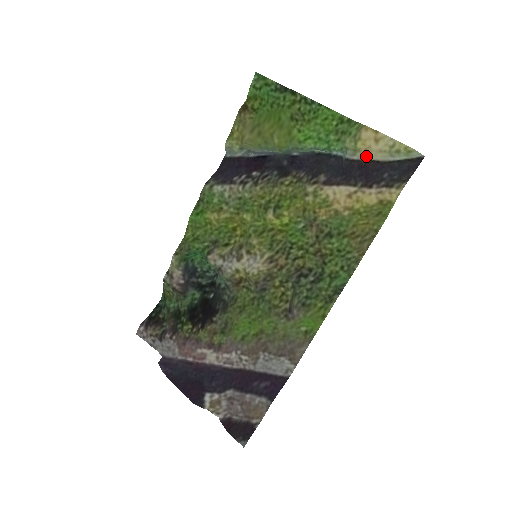
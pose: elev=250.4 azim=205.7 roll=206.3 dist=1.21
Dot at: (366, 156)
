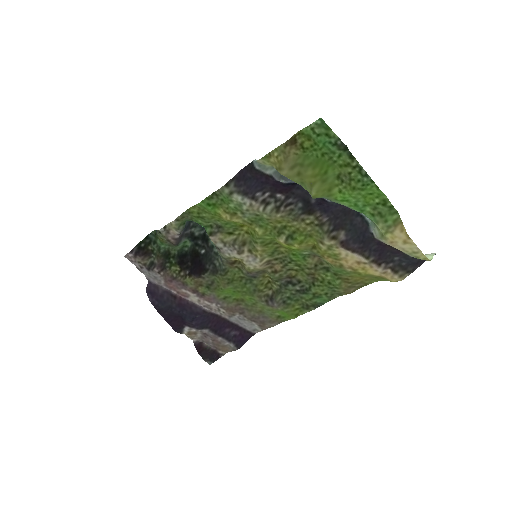
Dot at: (389, 244)
